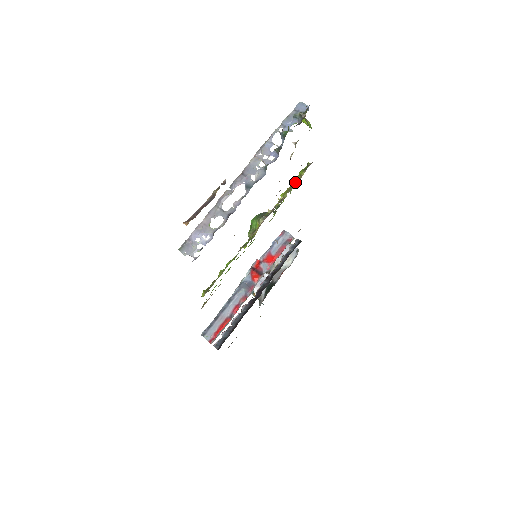
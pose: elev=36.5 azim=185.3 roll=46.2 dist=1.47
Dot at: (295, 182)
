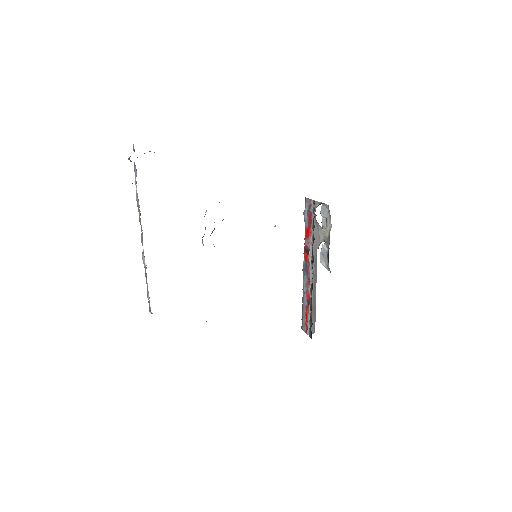
Dot at: occluded
